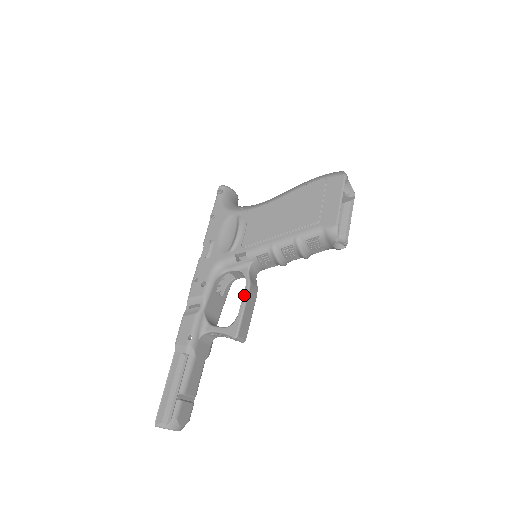
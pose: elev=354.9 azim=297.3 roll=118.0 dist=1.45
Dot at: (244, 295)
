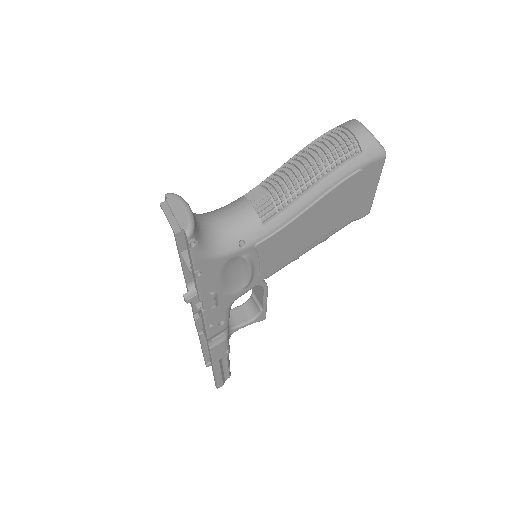
Dot at: (265, 296)
